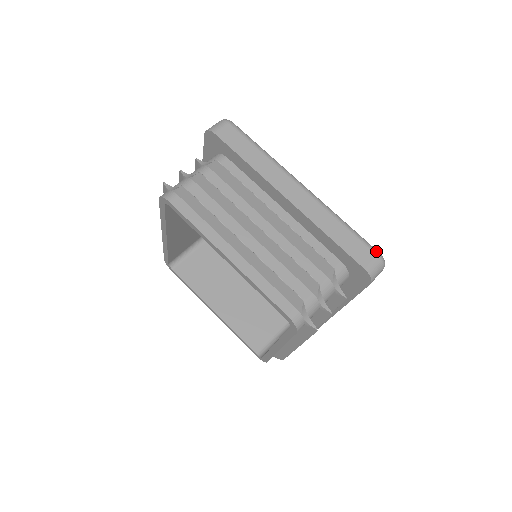
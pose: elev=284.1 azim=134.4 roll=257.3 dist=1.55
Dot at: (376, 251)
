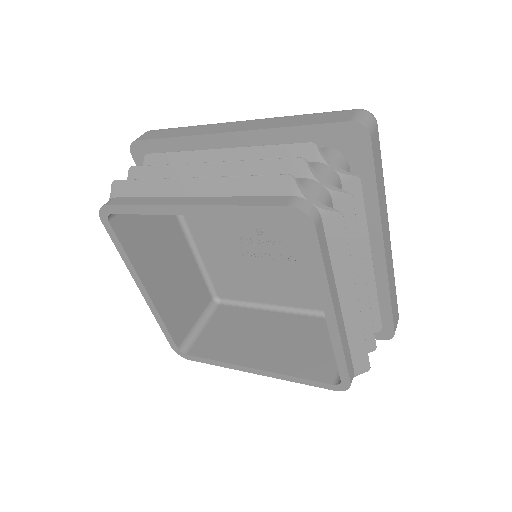
Dot at: occluded
